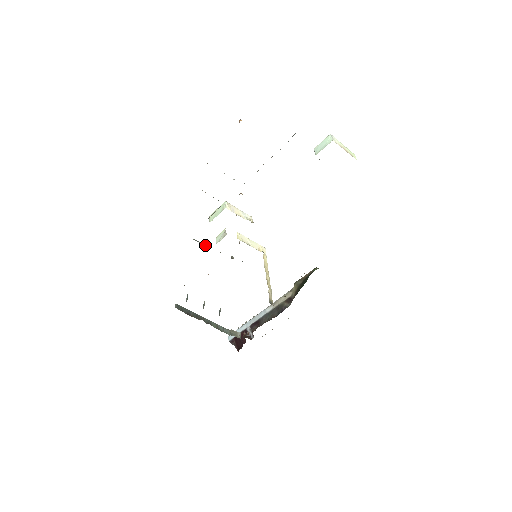
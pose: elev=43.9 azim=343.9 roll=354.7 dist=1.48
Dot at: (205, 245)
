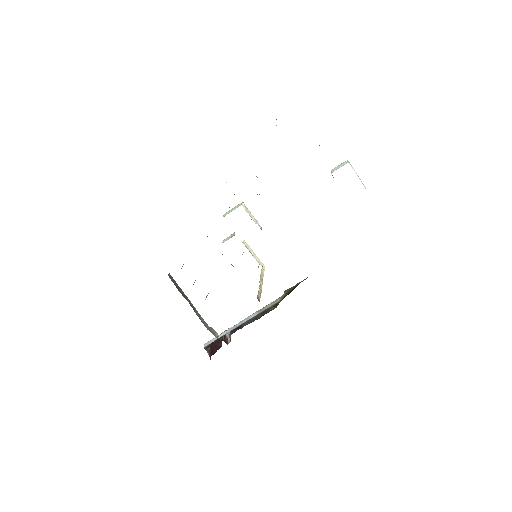
Dot at: occluded
